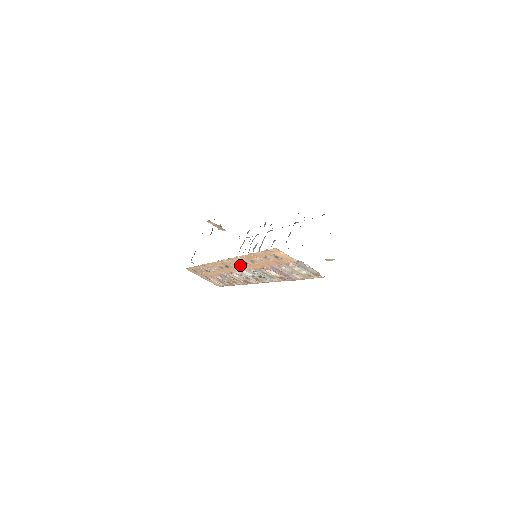
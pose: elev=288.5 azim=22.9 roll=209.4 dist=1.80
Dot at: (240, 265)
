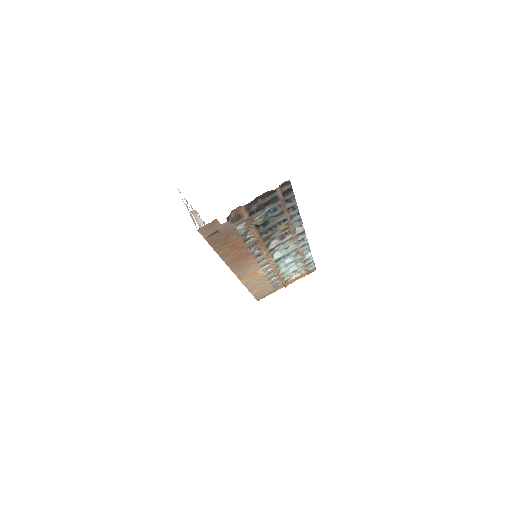
Dot at: occluded
